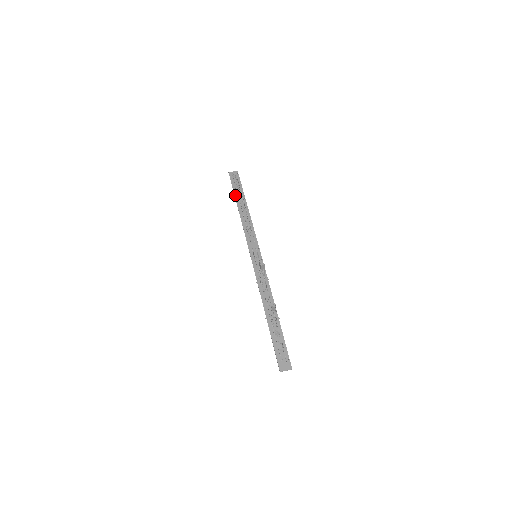
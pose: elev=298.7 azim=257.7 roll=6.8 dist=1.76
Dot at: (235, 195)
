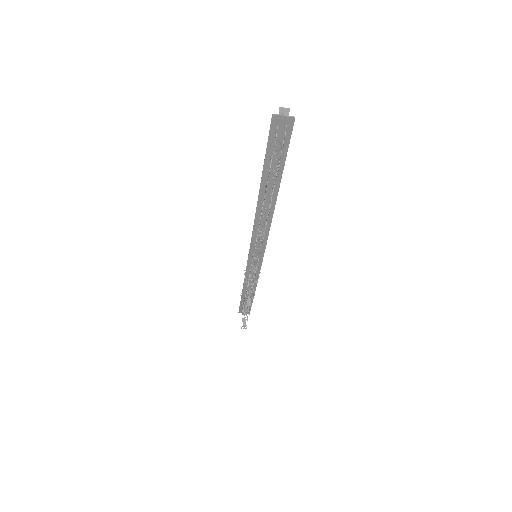
Dot at: (263, 172)
